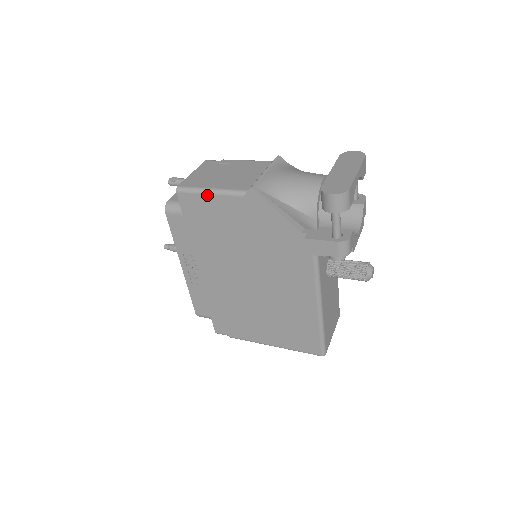
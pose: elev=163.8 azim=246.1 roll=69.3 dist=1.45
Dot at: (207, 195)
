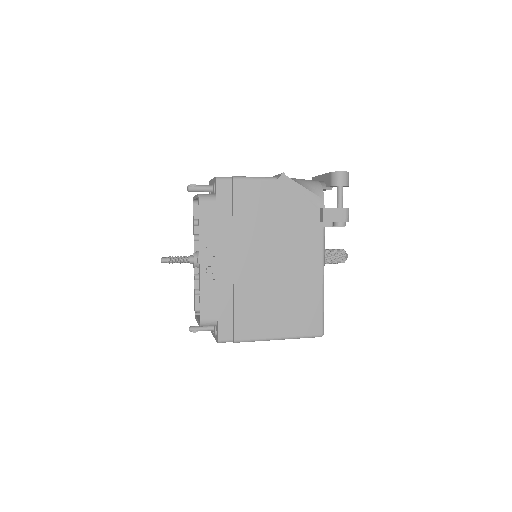
Dot at: (245, 181)
